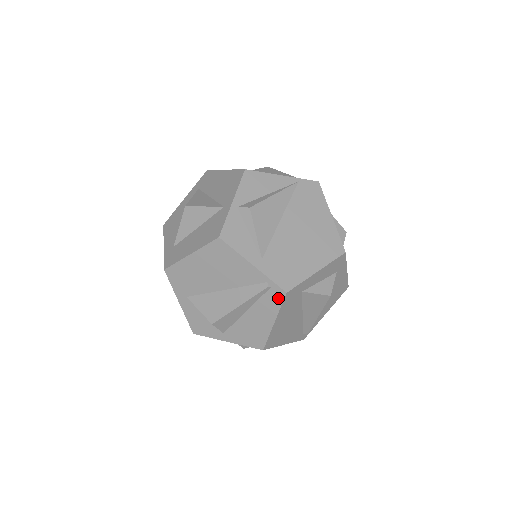
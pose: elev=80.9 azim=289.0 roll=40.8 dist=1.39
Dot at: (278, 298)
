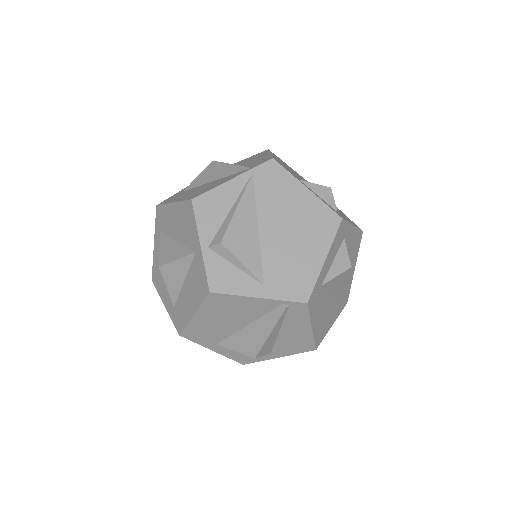
Dot at: (302, 310)
